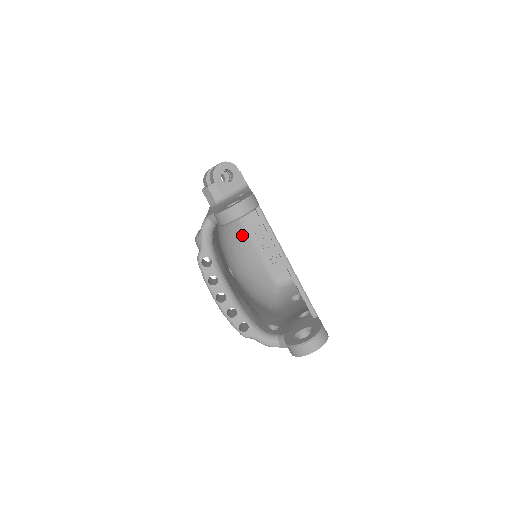
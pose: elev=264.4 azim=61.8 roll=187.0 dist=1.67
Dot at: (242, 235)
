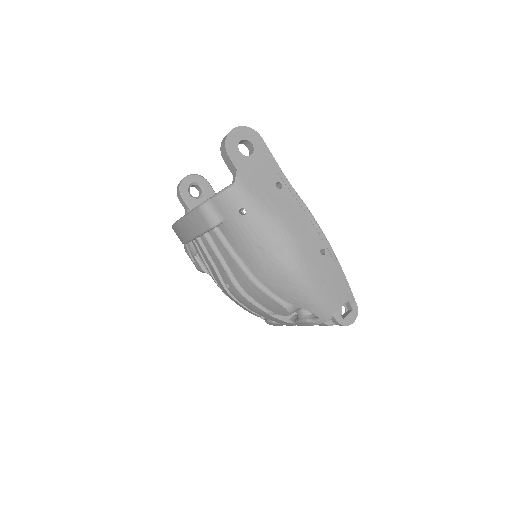
Dot at: occluded
